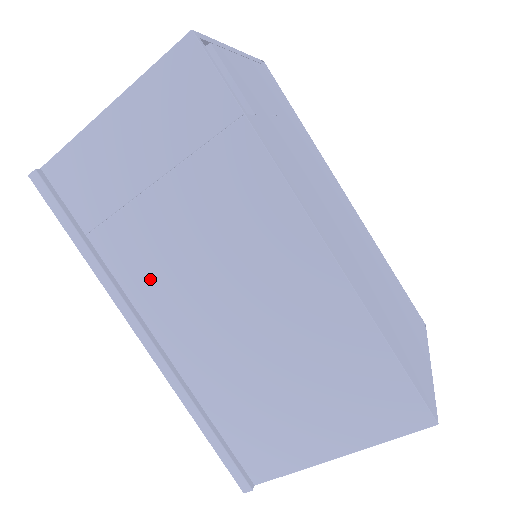
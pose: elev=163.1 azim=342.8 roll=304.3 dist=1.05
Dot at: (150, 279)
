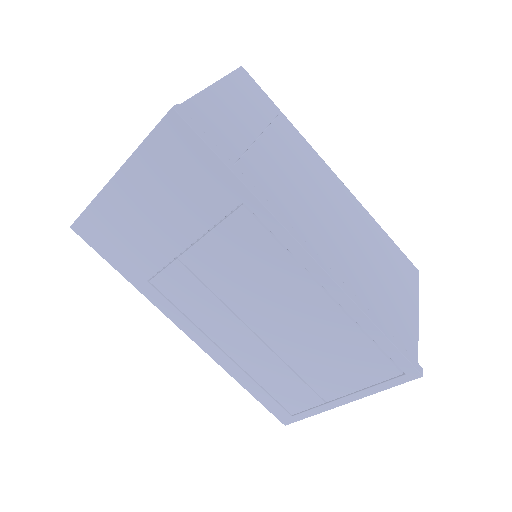
Dot at: (287, 204)
